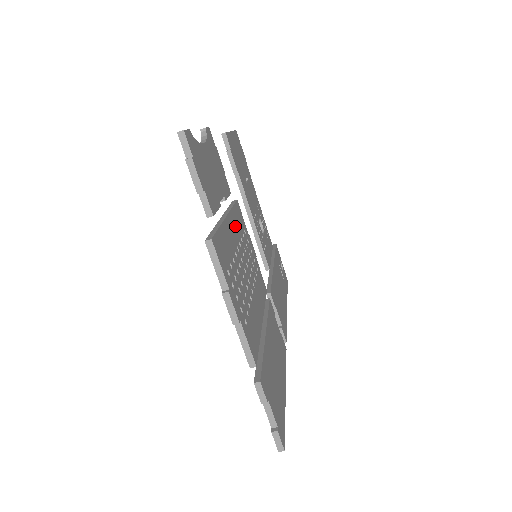
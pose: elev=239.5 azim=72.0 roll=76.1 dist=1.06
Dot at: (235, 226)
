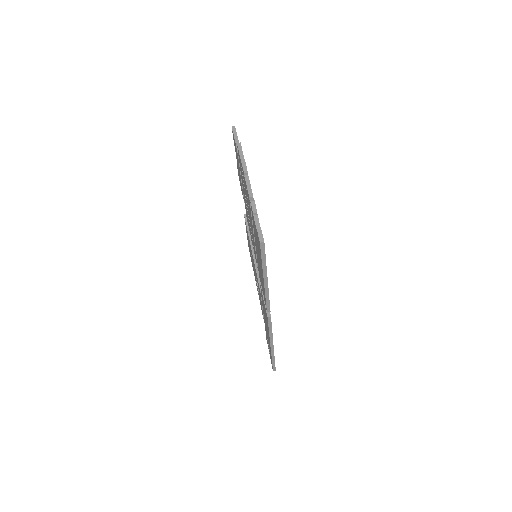
Dot at: occluded
